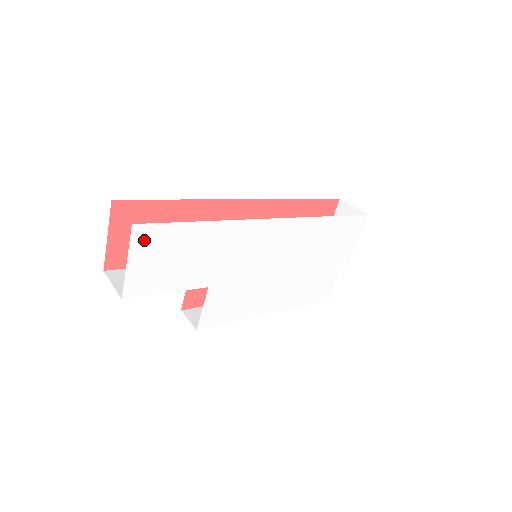
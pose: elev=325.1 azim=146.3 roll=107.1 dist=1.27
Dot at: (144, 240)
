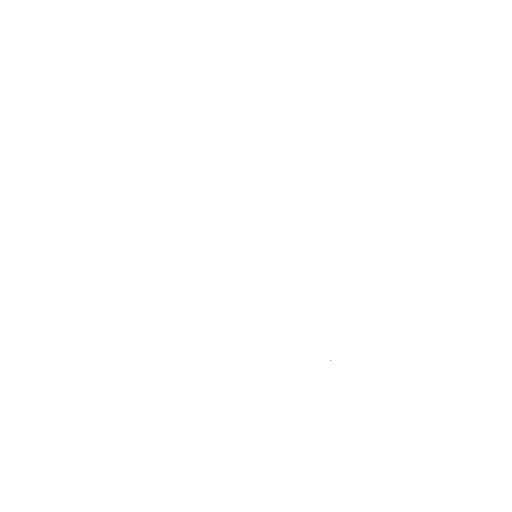
Dot at: (162, 140)
